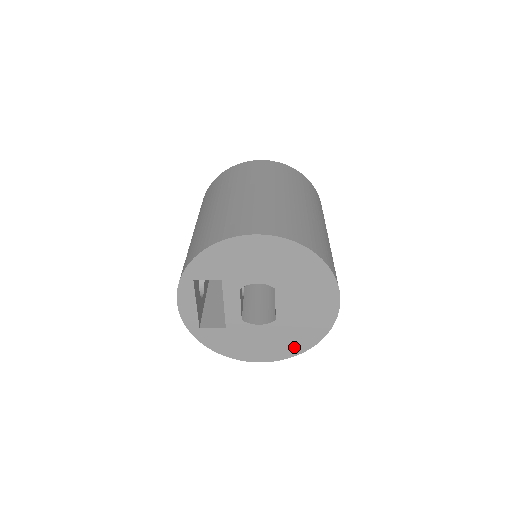
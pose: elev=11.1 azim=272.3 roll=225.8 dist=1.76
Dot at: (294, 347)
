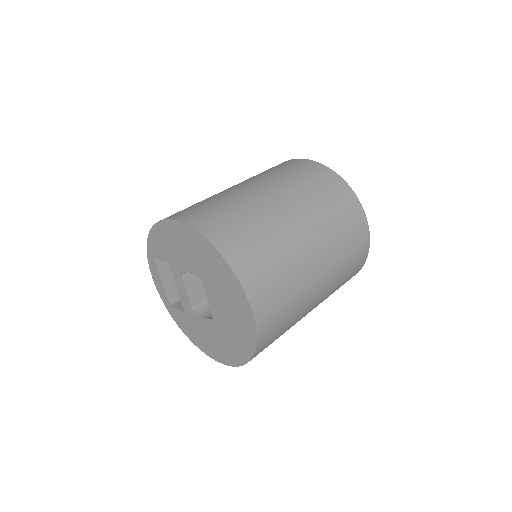
Dot at: (235, 355)
